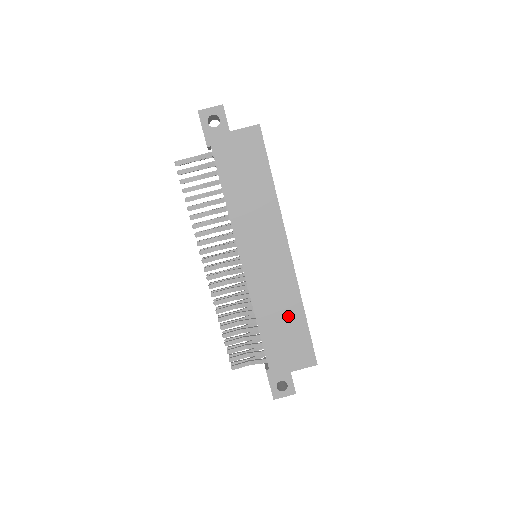
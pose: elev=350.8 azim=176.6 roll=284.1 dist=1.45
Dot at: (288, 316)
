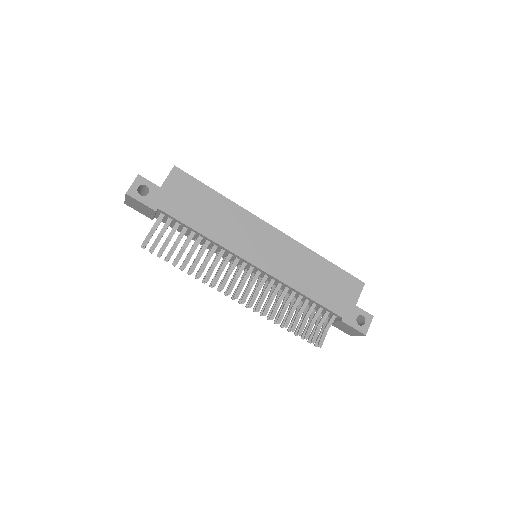
Dot at: (317, 271)
